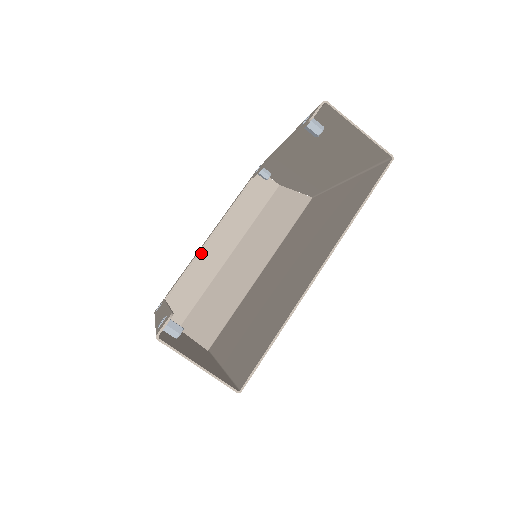
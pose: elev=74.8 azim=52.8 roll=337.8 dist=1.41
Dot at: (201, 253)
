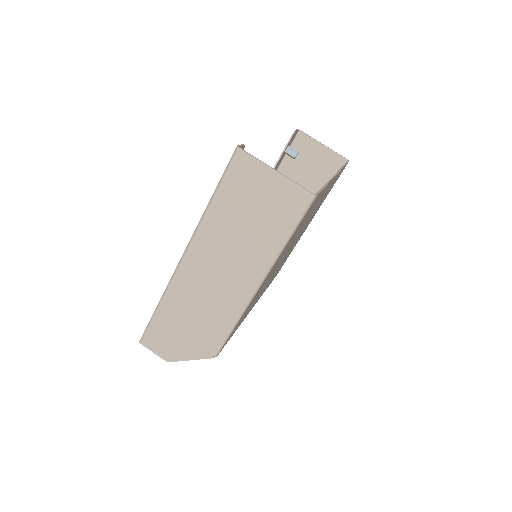
Dot at: occluded
